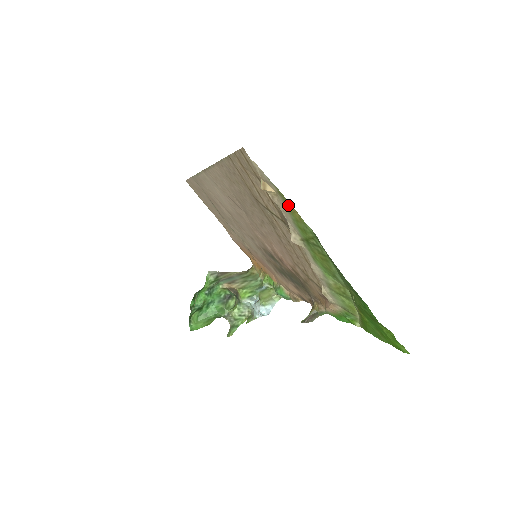
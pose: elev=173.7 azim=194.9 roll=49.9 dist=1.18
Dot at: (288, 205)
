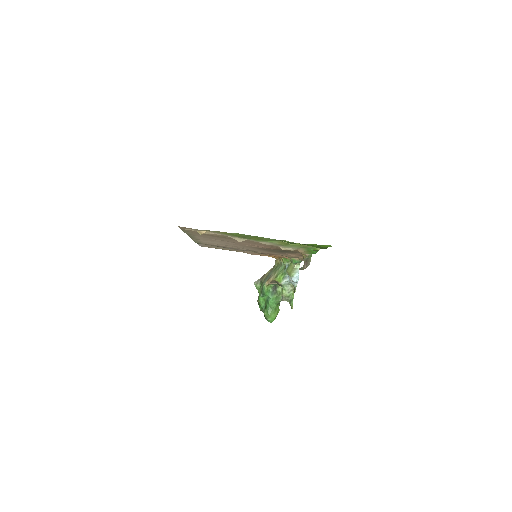
Dot at: (216, 232)
